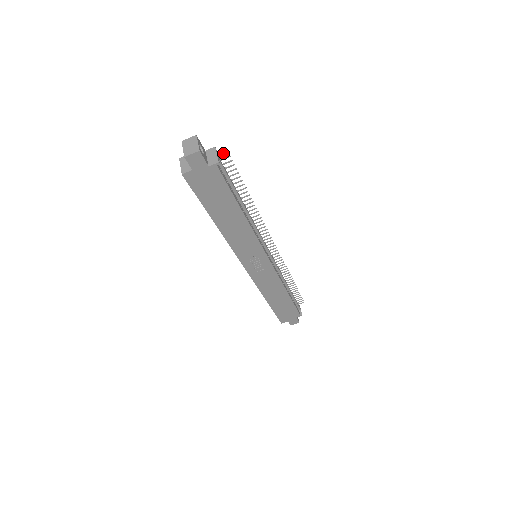
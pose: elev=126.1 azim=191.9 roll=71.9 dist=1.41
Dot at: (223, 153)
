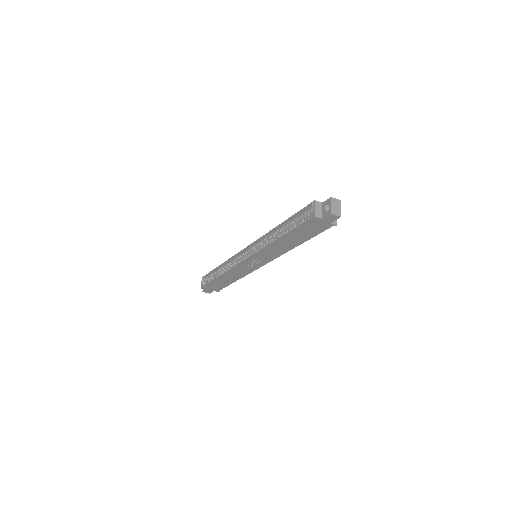
Dot at: occluded
